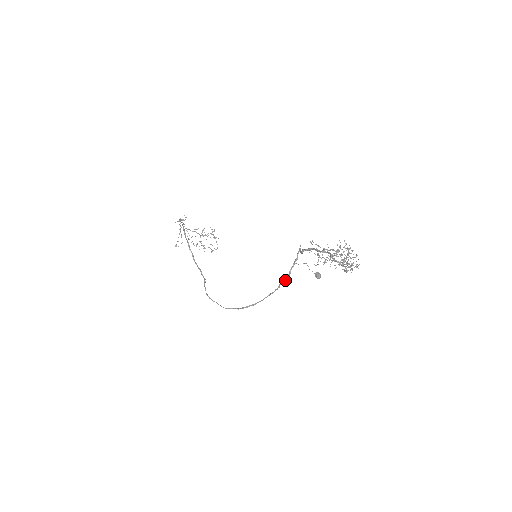
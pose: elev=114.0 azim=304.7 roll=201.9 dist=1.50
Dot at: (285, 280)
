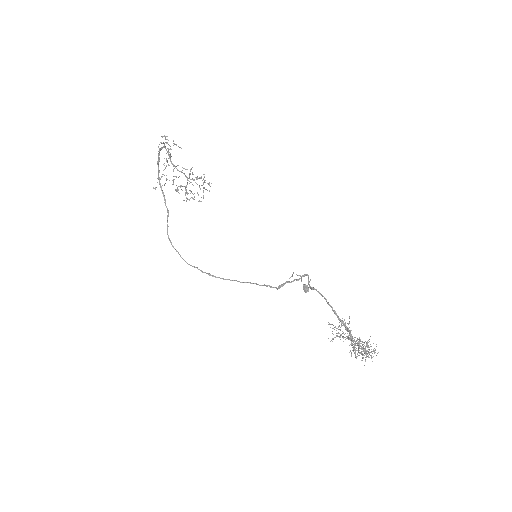
Dot at: (274, 287)
